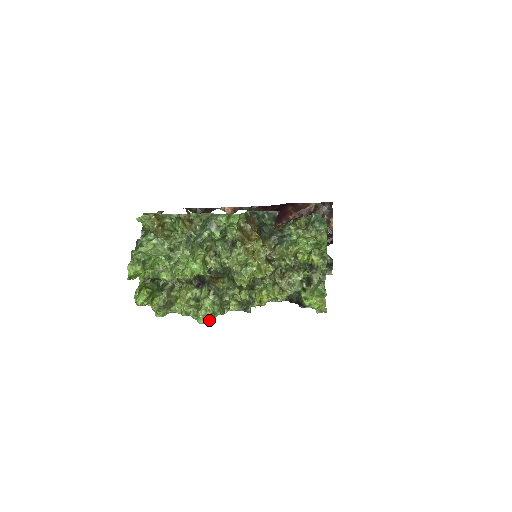
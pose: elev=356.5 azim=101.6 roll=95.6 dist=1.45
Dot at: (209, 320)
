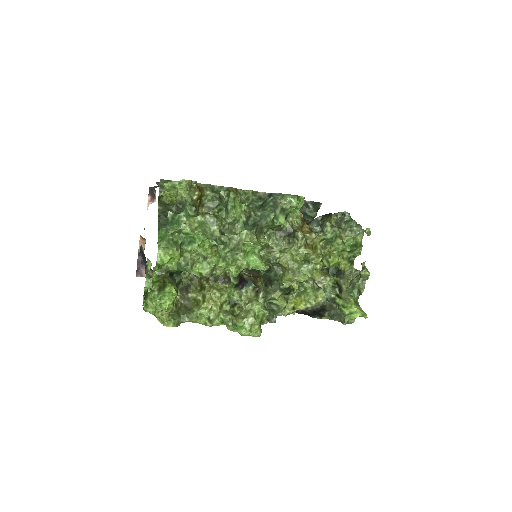
Dot at: (259, 330)
